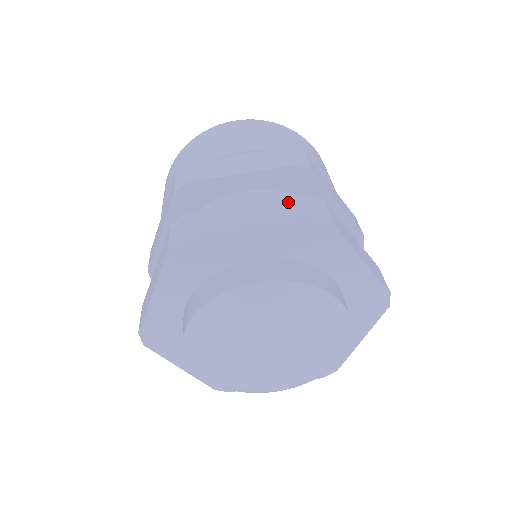
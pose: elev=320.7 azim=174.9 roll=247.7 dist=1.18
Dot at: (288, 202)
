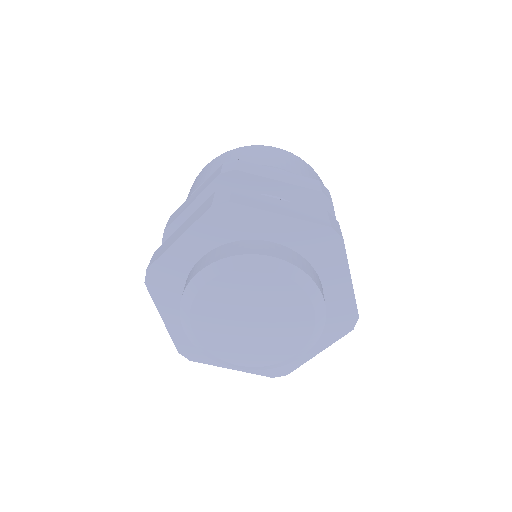
Dot at: (204, 205)
